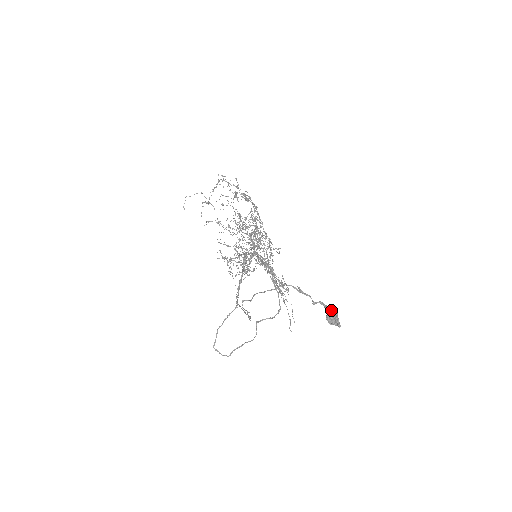
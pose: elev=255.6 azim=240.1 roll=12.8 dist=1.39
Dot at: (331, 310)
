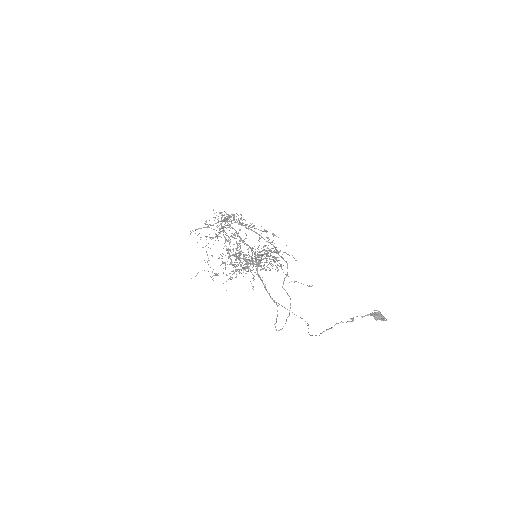
Dot at: (377, 316)
